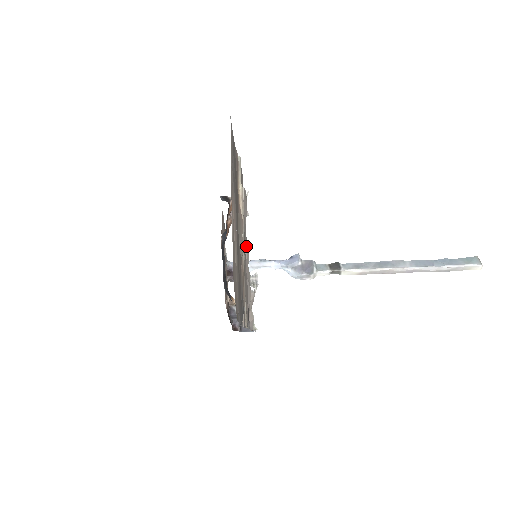
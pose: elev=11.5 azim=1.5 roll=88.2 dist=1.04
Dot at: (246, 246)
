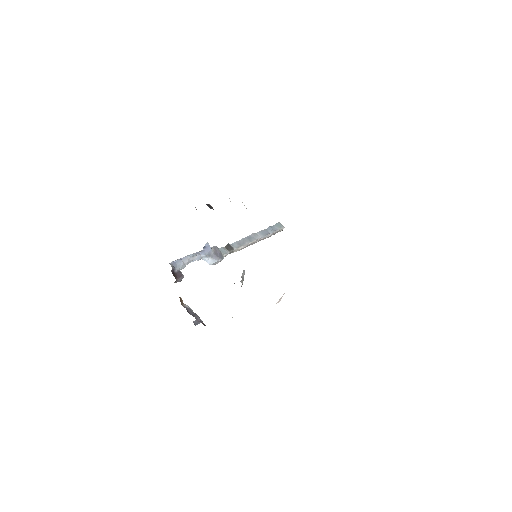
Dot at: occluded
